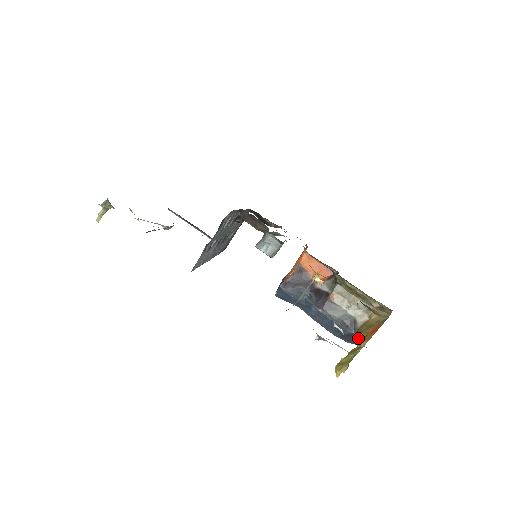
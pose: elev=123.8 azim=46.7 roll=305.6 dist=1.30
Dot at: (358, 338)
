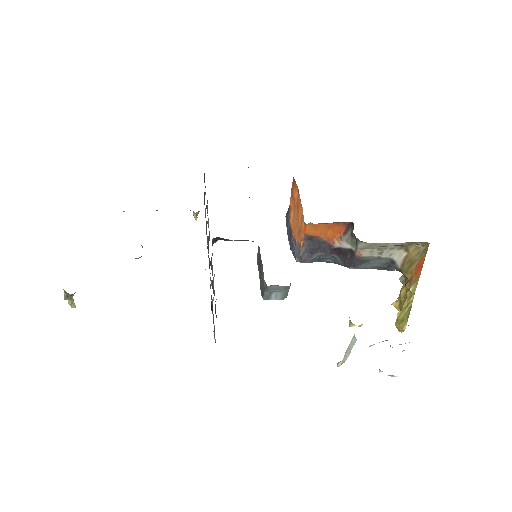
Dot at: occluded
